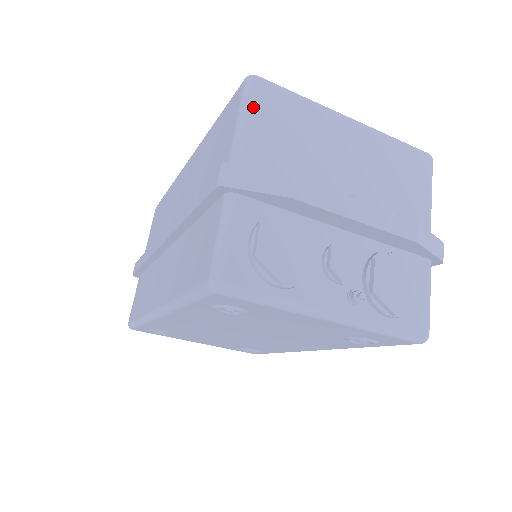
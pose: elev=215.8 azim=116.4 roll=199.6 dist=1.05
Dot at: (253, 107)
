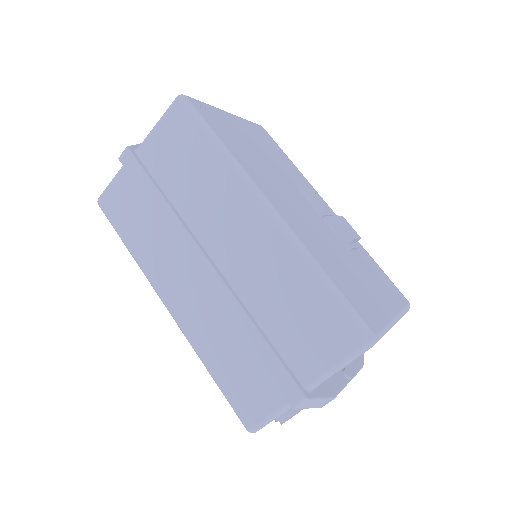
Dot at: occluded
